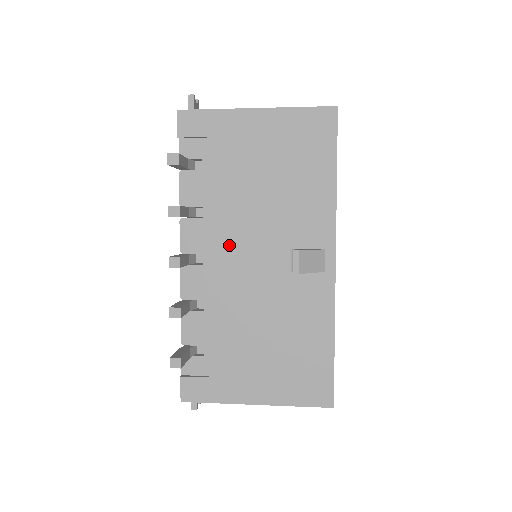
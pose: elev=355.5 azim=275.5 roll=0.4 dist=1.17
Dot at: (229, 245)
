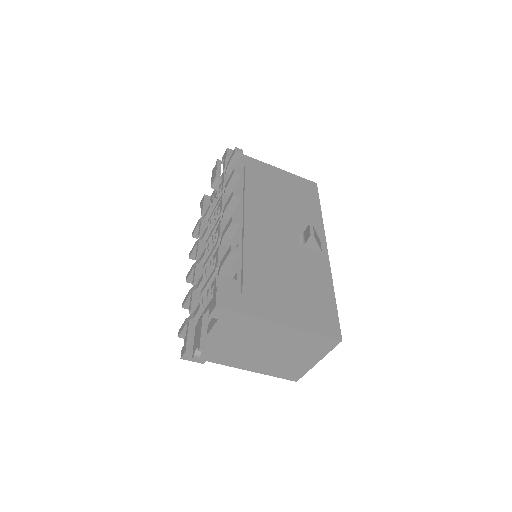
Dot at: (259, 218)
